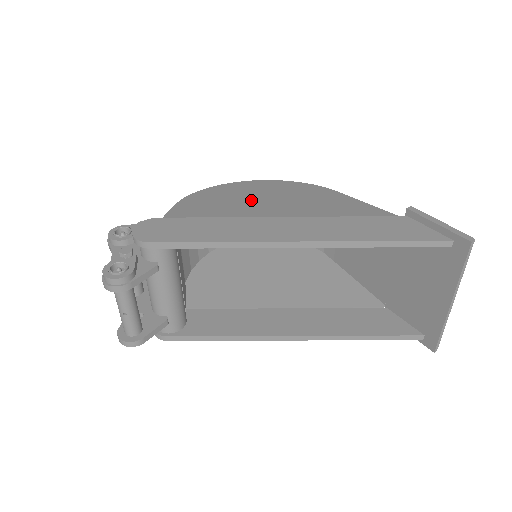
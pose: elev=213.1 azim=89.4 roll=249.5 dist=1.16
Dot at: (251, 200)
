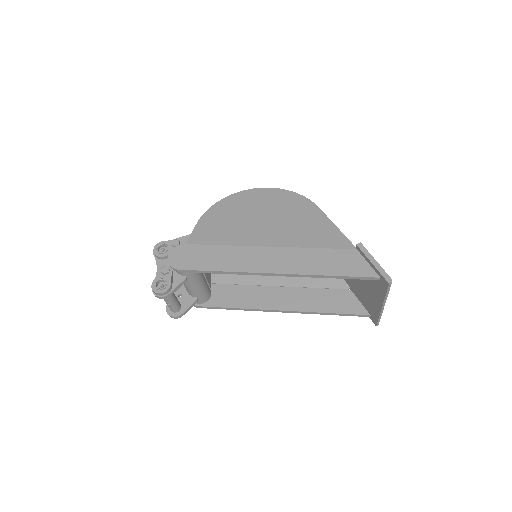
Dot at: (251, 218)
